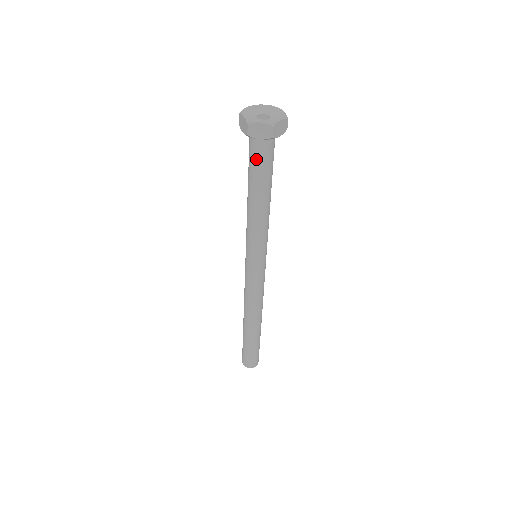
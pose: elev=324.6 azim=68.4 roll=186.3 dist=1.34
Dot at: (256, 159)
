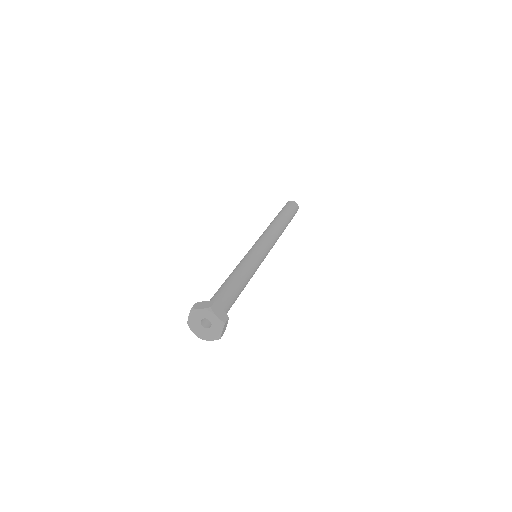
Dot at: occluded
